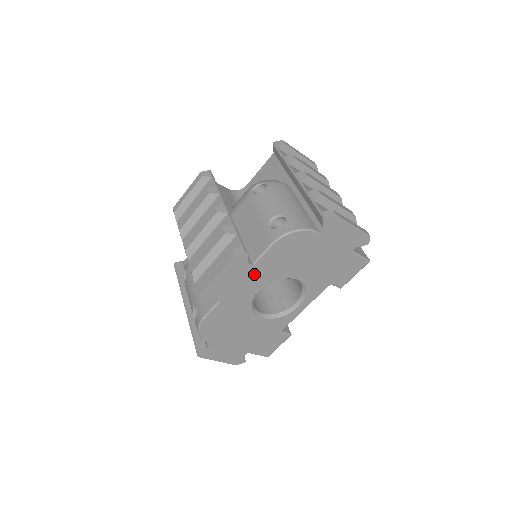
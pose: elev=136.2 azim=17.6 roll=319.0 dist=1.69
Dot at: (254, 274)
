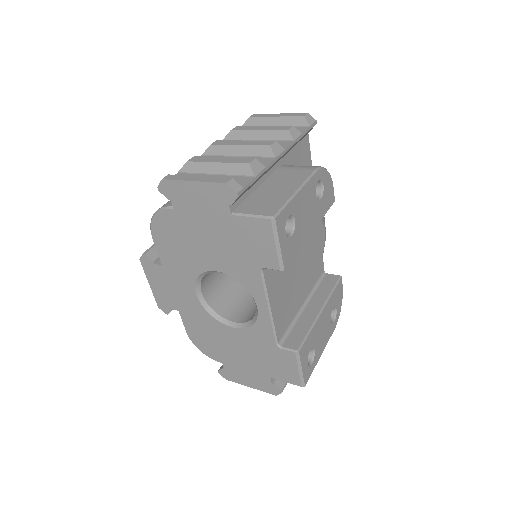
Dot at: (173, 275)
